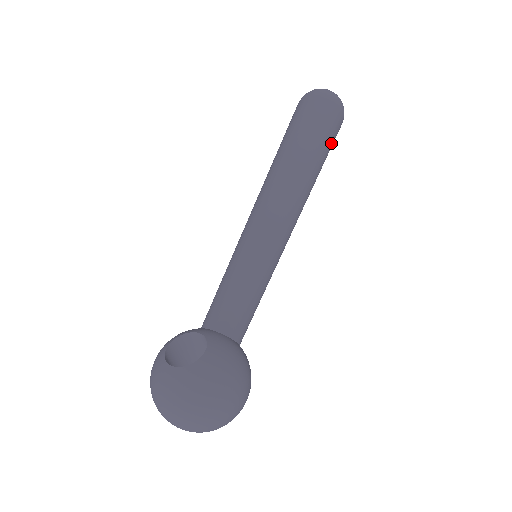
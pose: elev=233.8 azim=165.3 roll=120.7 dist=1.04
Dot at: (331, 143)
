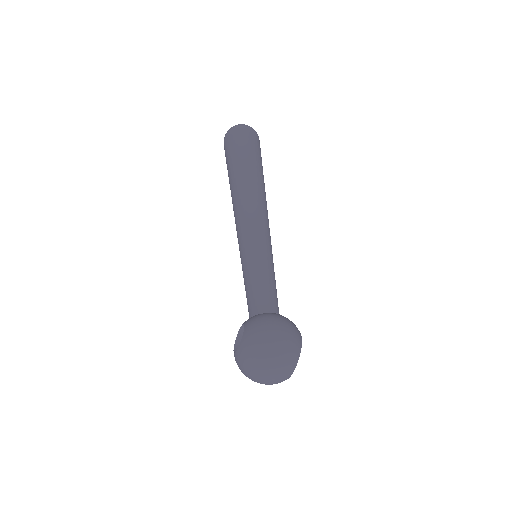
Dot at: (253, 153)
